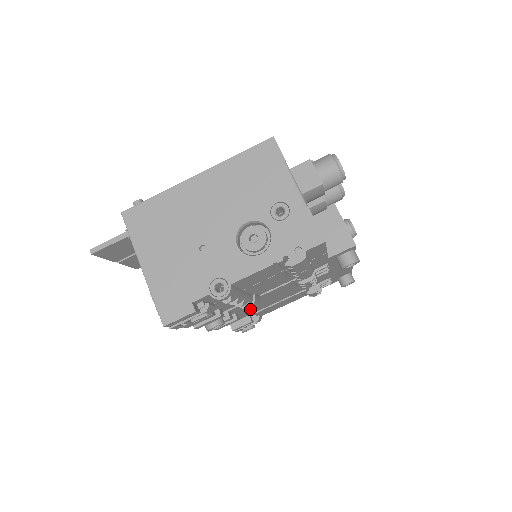
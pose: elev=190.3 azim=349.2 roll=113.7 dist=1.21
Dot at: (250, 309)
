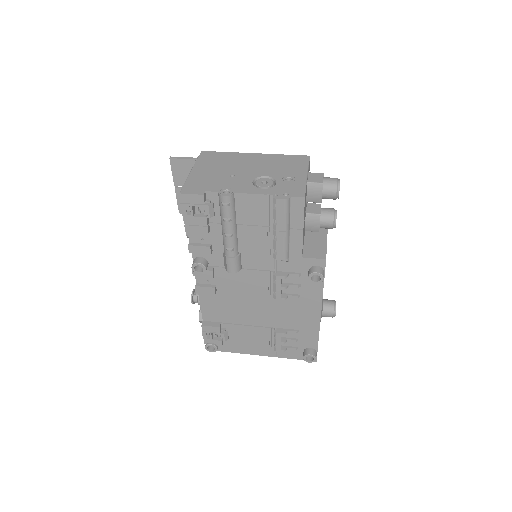
Dot at: (230, 266)
